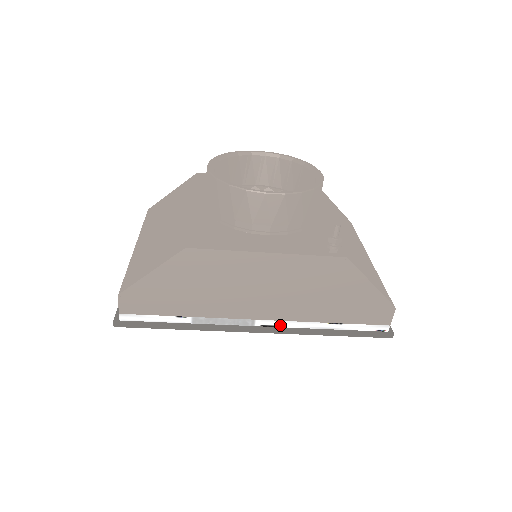
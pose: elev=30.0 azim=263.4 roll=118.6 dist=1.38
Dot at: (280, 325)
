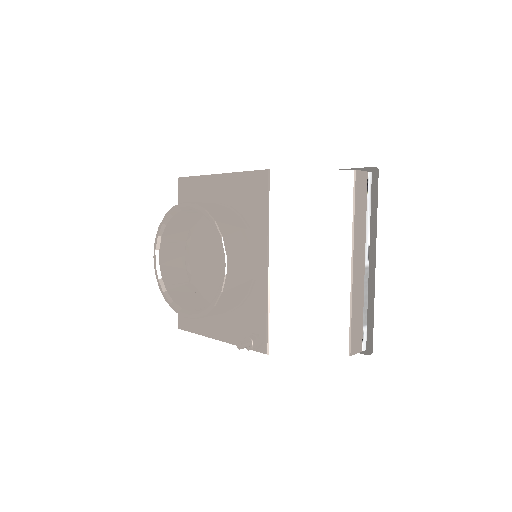
Dot at: occluded
